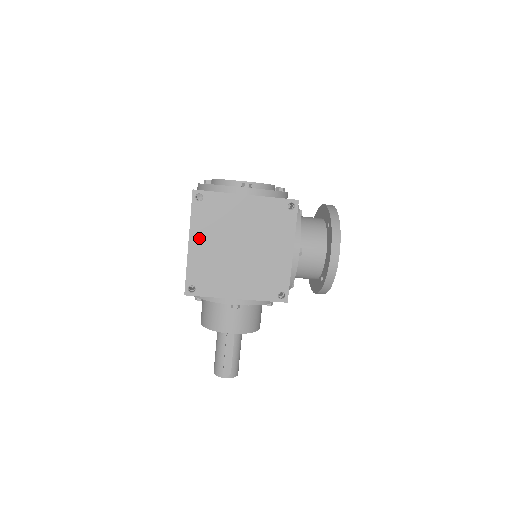
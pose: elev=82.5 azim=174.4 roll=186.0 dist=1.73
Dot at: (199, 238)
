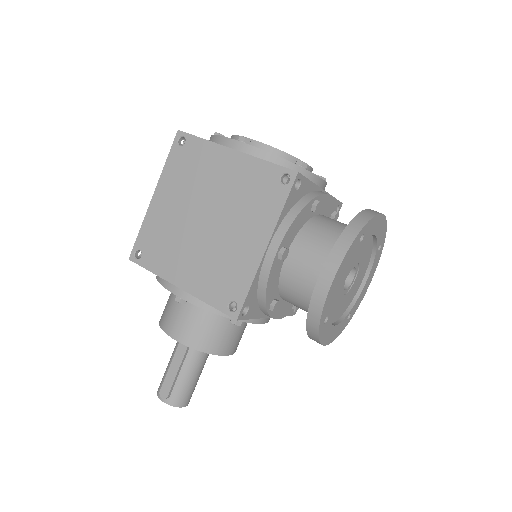
Dot at: (165, 192)
